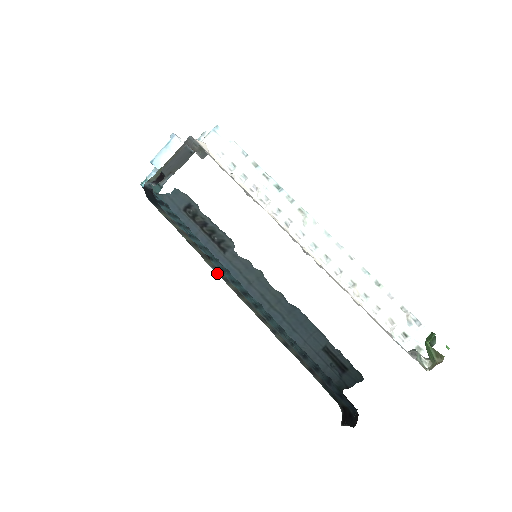
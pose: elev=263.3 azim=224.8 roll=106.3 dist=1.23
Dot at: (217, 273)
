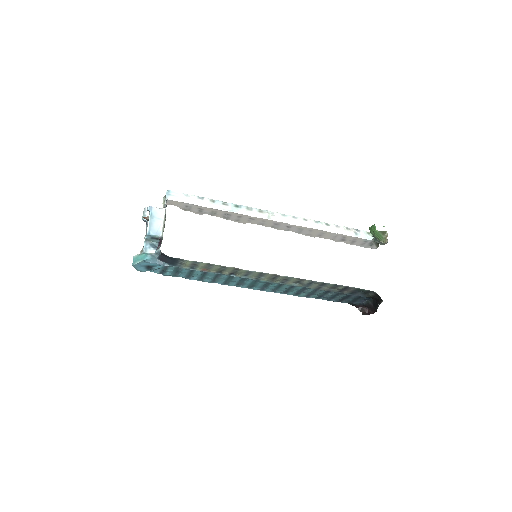
Dot at: (256, 272)
